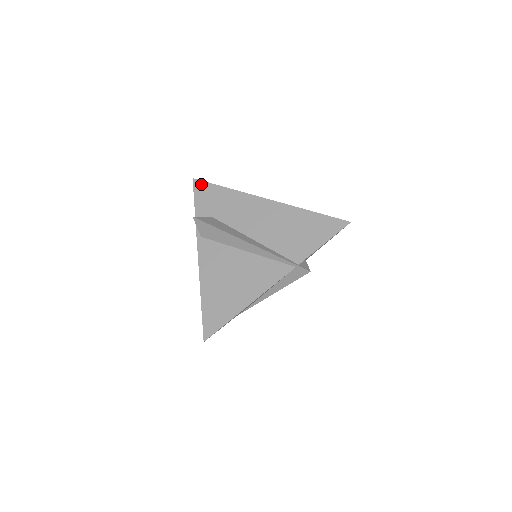
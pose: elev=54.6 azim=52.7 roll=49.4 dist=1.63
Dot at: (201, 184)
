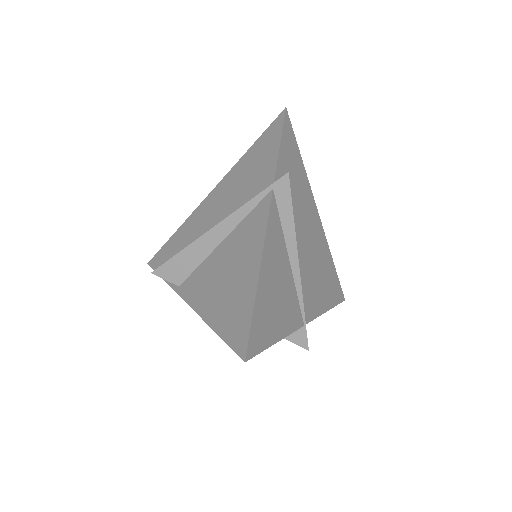
Dot at: (156, 257)
